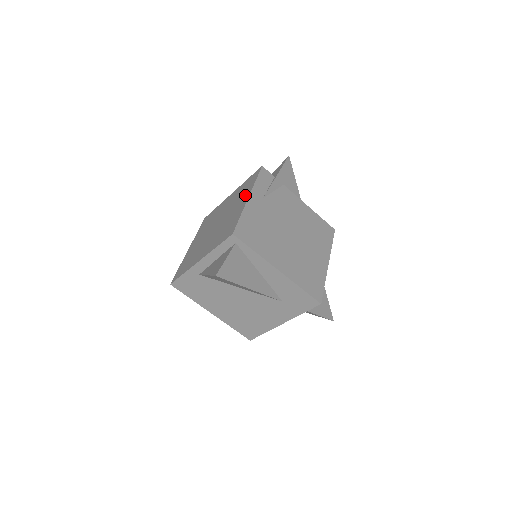
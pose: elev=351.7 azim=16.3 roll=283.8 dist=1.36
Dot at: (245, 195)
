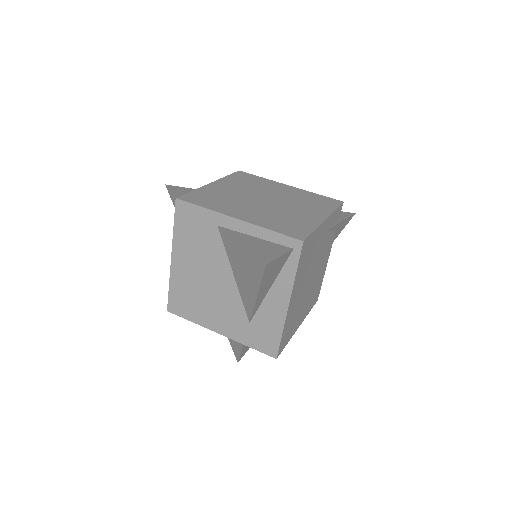
Dot at: (319, 211)
